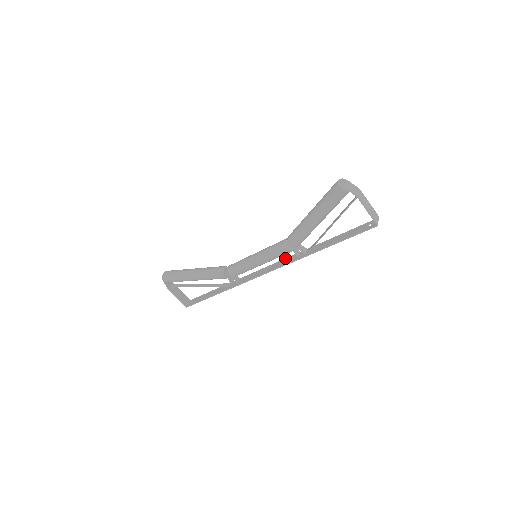
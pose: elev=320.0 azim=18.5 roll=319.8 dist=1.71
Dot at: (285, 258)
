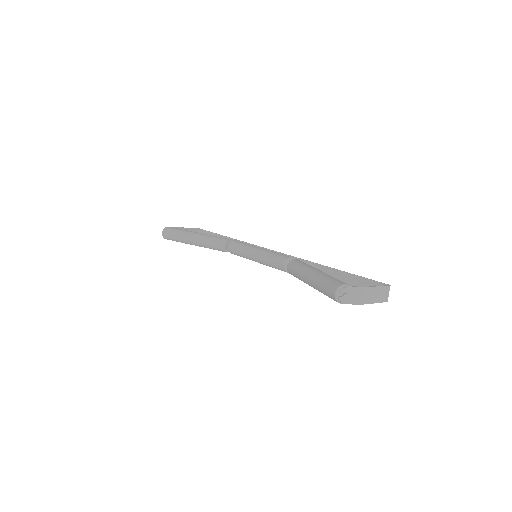
Dot at: (288, 255)
